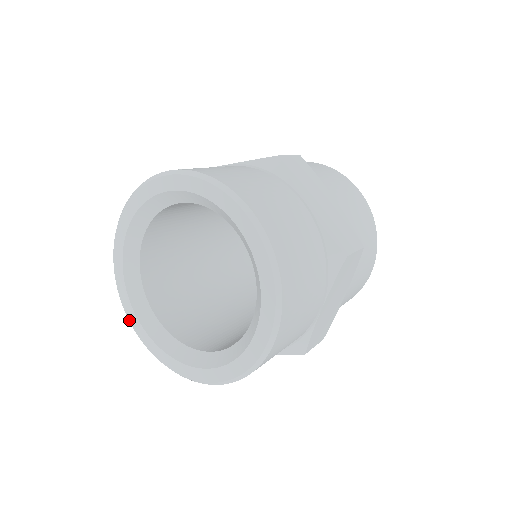
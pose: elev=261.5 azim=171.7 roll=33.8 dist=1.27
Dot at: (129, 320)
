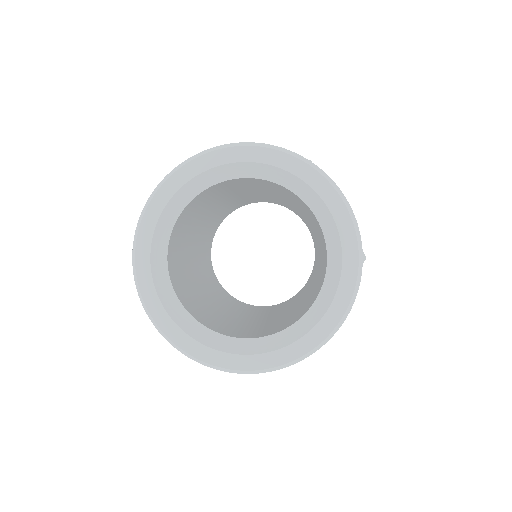
Dot at: (233, 369)
